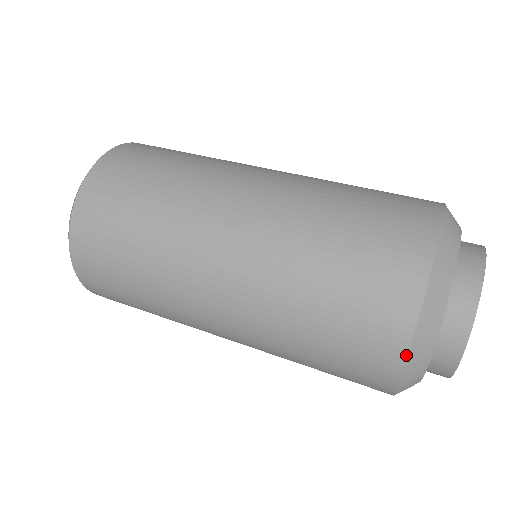
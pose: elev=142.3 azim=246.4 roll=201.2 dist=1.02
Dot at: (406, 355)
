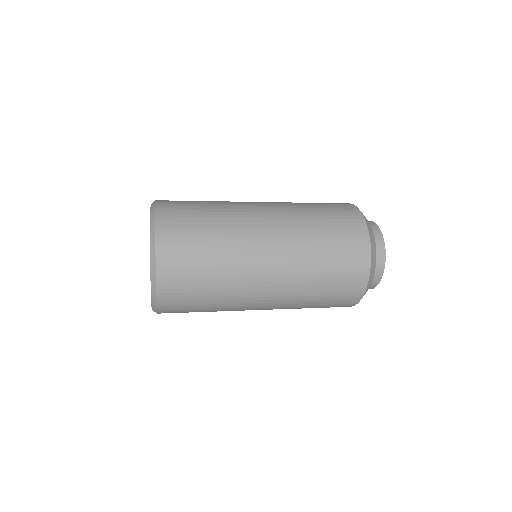
Dot at: (362, 296)
